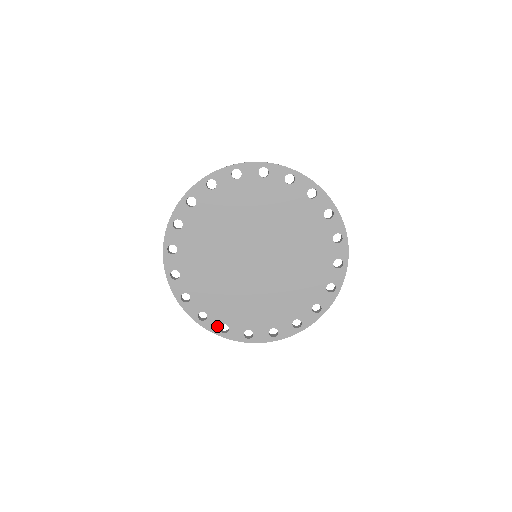
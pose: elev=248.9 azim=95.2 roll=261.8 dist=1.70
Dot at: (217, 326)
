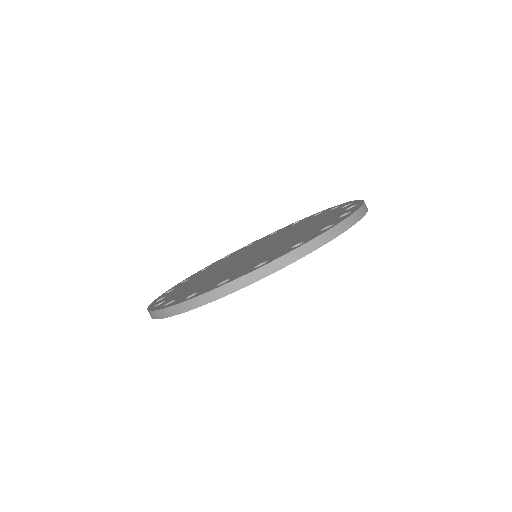
Dot at: occluded
